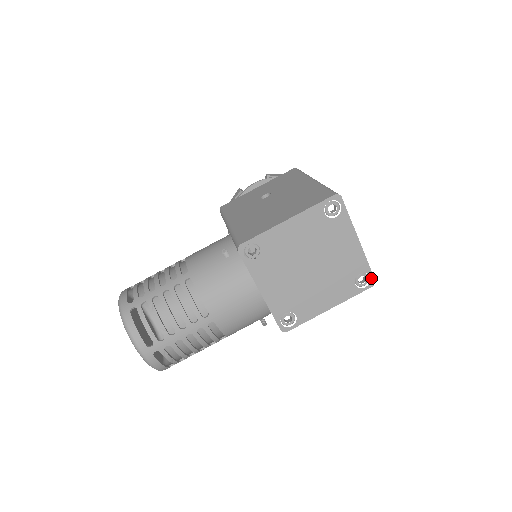
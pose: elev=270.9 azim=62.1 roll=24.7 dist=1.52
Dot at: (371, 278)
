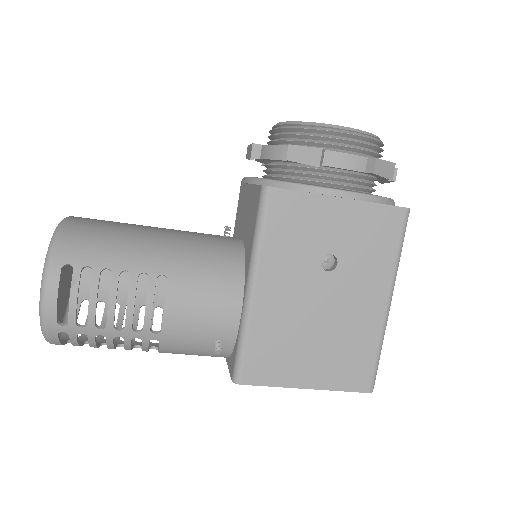
Dot at: occluded
